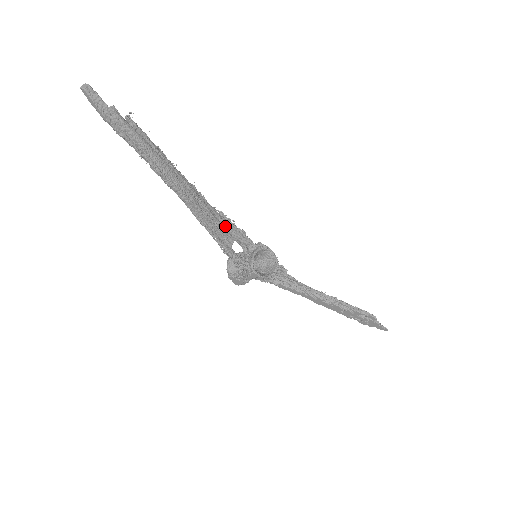
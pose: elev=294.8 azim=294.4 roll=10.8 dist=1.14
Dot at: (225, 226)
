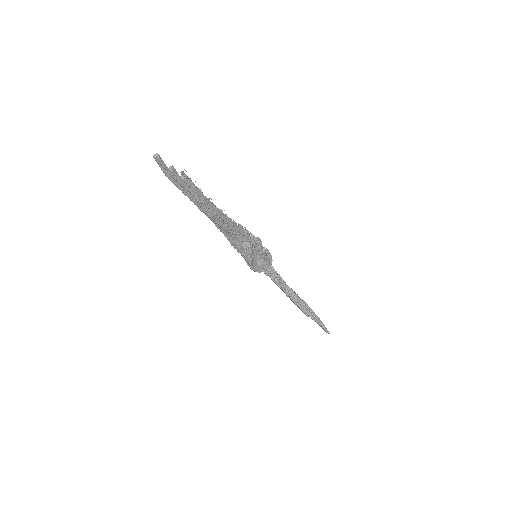
Dot at: (240, 233)
